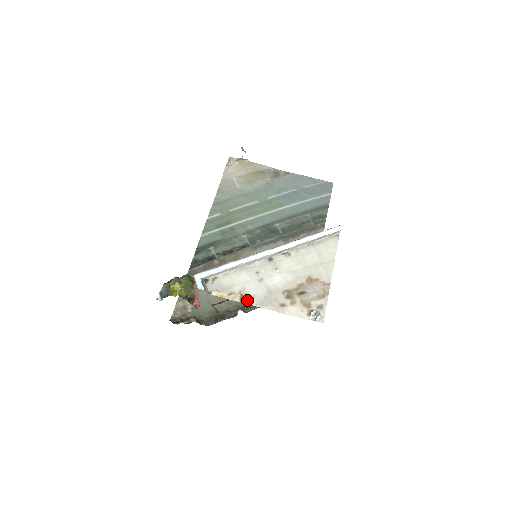
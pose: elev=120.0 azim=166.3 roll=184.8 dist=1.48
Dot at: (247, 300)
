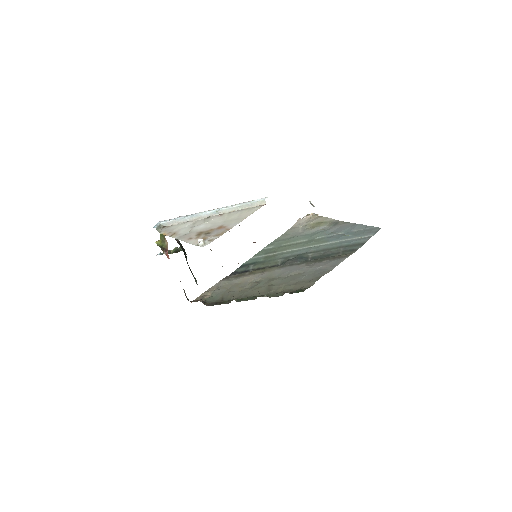
Dot at: (174, 236)
